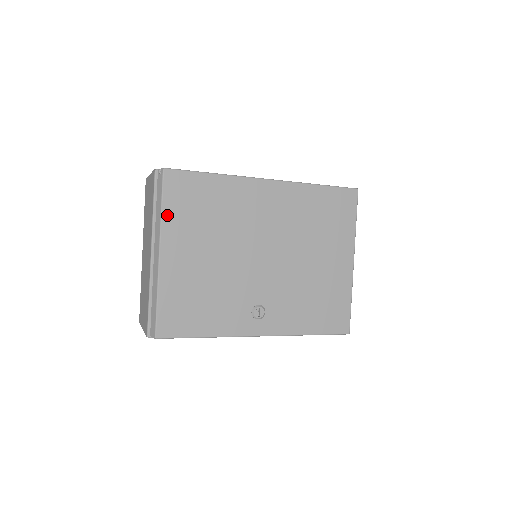
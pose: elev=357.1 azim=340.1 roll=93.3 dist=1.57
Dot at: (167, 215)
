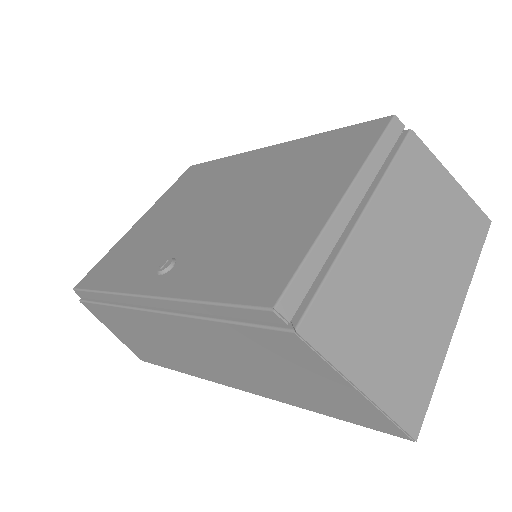
Dot at: (167, 193)
